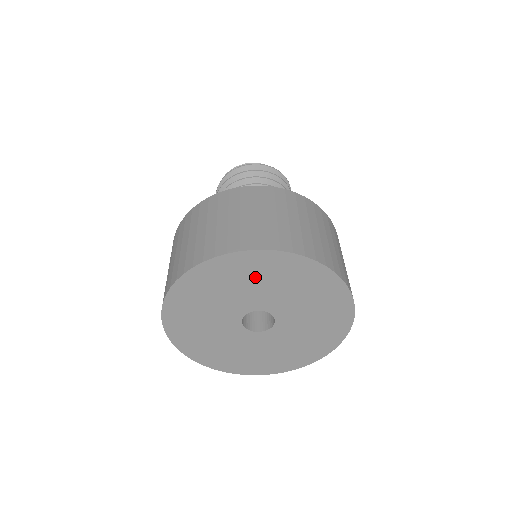
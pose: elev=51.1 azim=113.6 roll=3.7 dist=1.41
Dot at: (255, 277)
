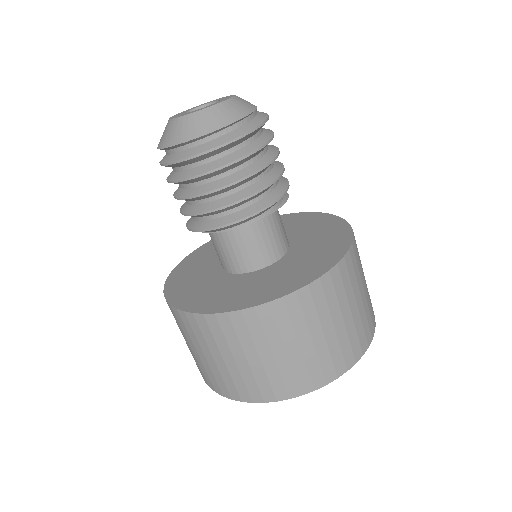
Dot at: occluded
